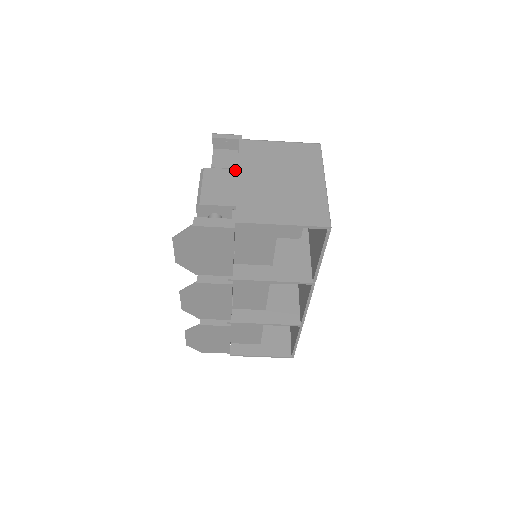
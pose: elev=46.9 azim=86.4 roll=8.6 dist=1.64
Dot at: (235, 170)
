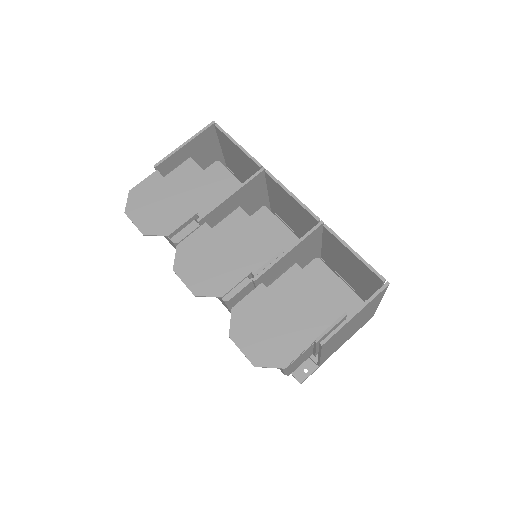
Dot at: occluded
